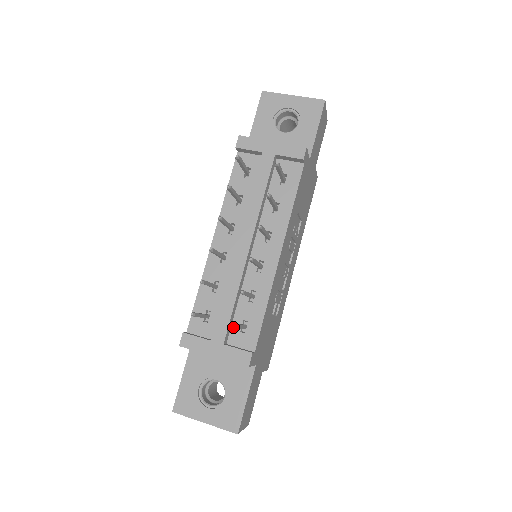
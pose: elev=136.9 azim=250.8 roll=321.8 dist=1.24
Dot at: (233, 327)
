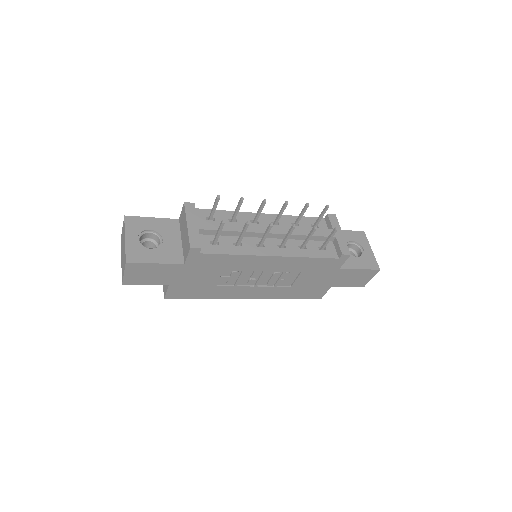
Dot at: (223, 221)
